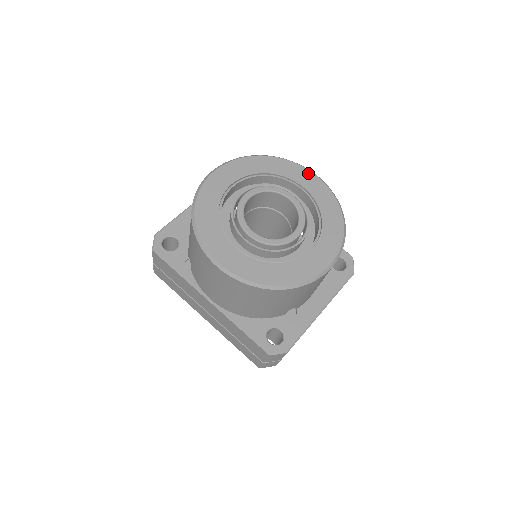
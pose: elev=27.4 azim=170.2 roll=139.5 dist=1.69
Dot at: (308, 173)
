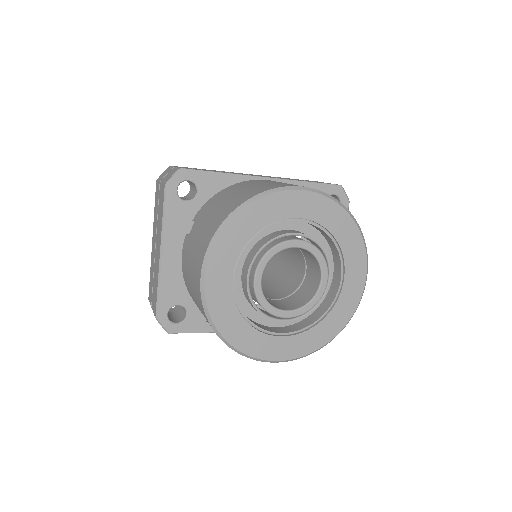
Dot at: (295, 195)
